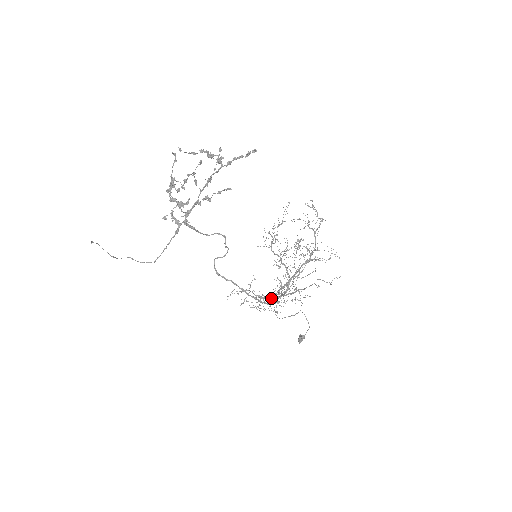
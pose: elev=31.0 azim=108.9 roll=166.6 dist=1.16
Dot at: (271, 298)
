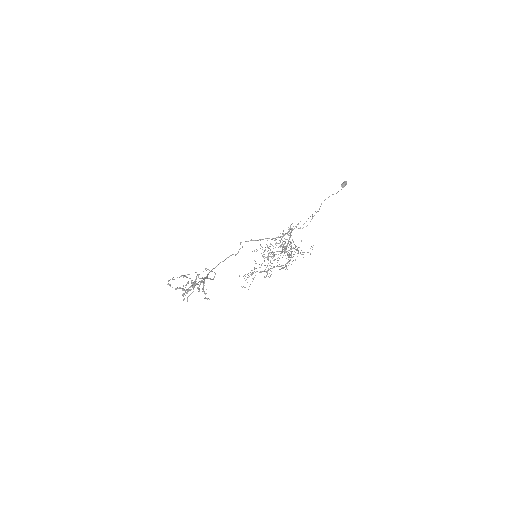
Dot at: (291, 230)
